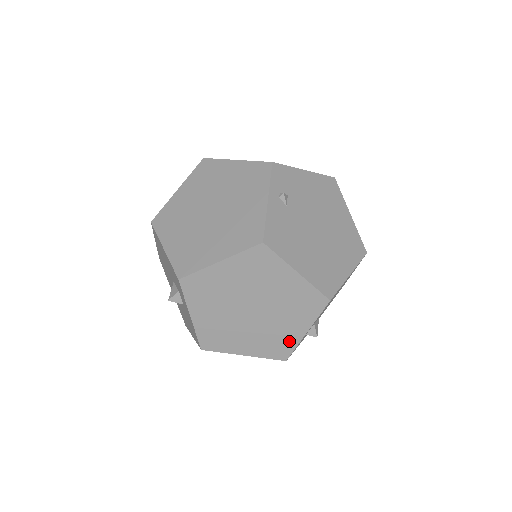
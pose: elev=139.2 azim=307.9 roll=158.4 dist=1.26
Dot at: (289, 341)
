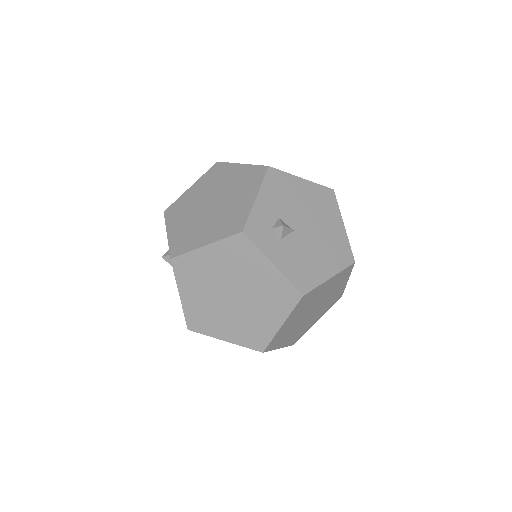
Dot at: (243, 212)
